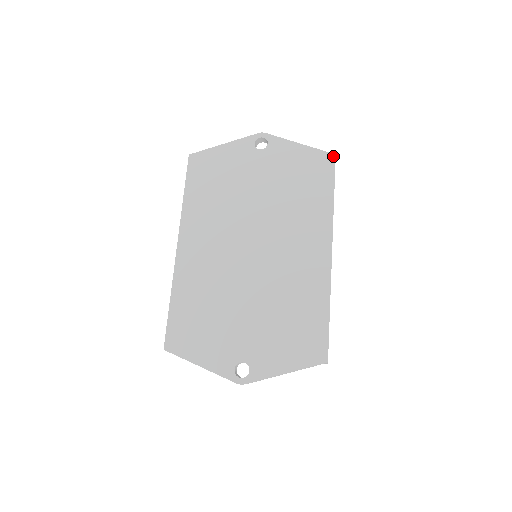
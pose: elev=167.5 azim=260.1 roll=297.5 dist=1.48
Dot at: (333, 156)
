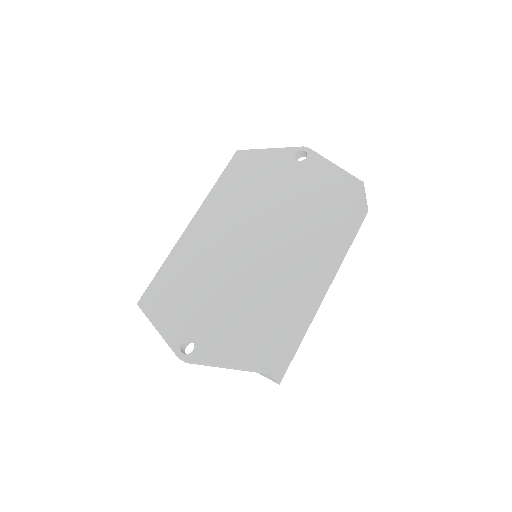
Dot at: (360, 183)
